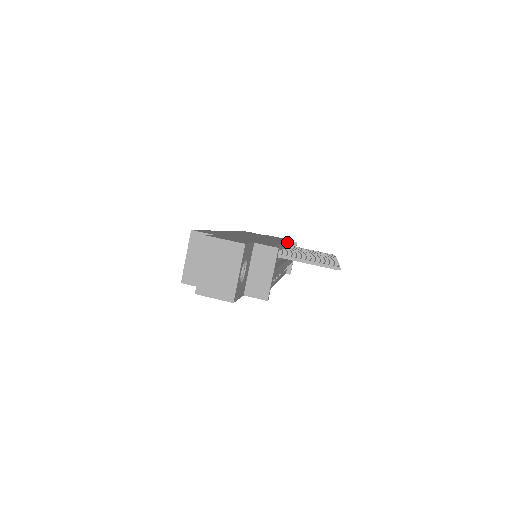
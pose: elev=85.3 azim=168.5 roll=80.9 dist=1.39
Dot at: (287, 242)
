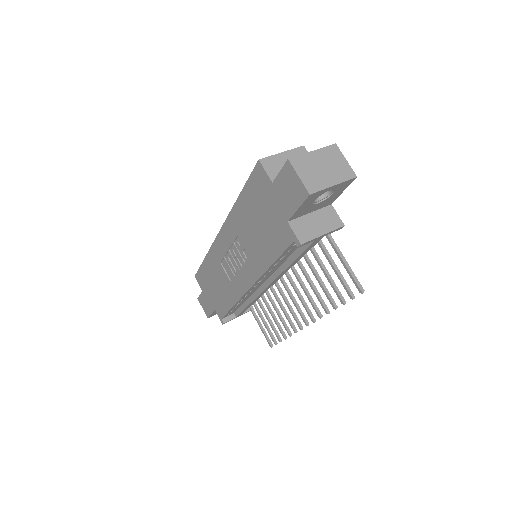
Dot at: occluded
